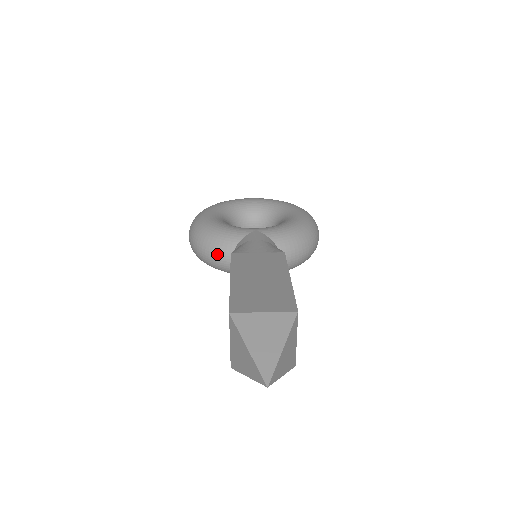
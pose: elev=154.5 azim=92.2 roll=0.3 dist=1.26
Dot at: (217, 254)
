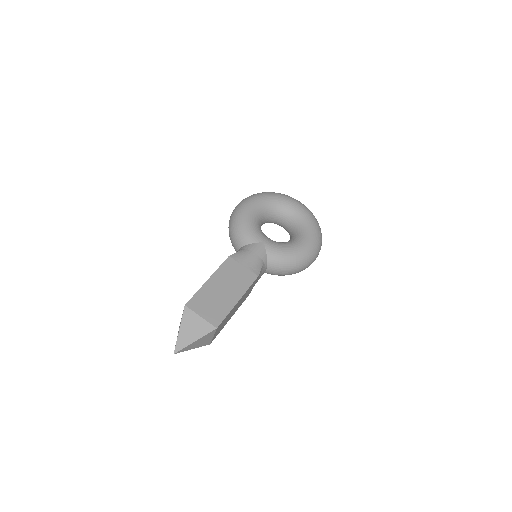
Dot at: (234, 240)
